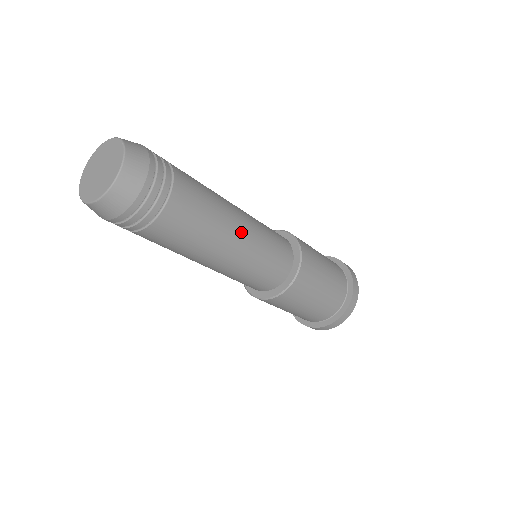
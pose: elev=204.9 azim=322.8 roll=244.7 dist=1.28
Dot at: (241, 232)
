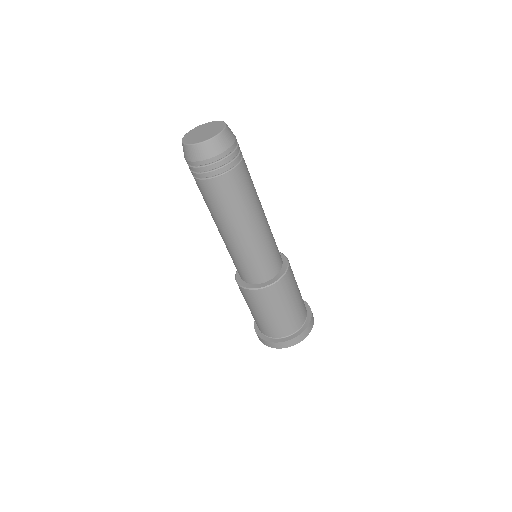
Dot at: (252, 230)
